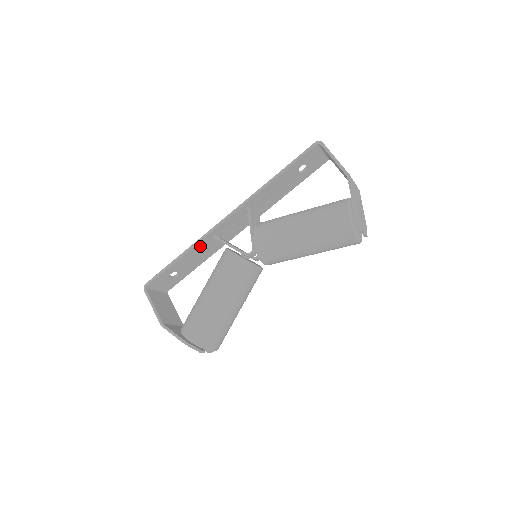
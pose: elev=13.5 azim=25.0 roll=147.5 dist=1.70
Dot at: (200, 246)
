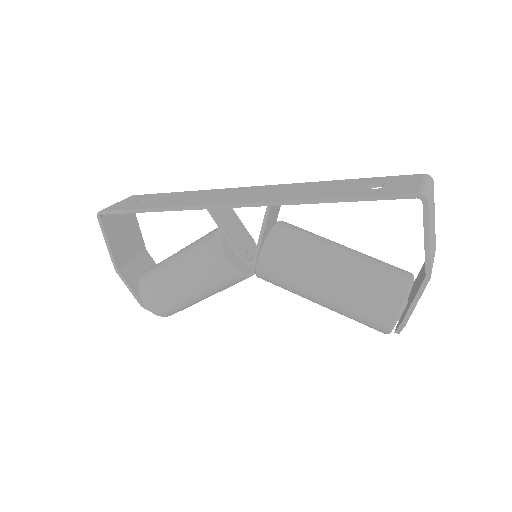
Dot at: occluded
